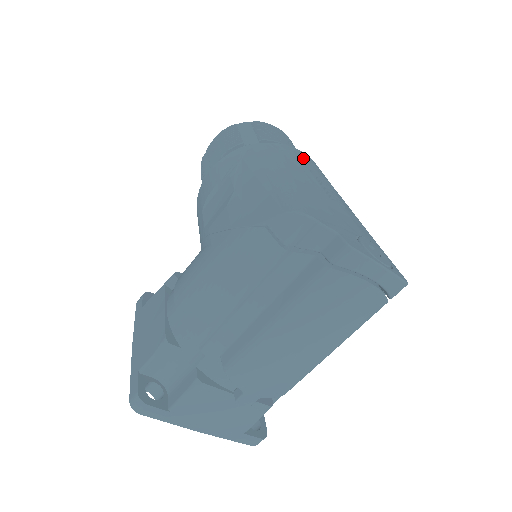
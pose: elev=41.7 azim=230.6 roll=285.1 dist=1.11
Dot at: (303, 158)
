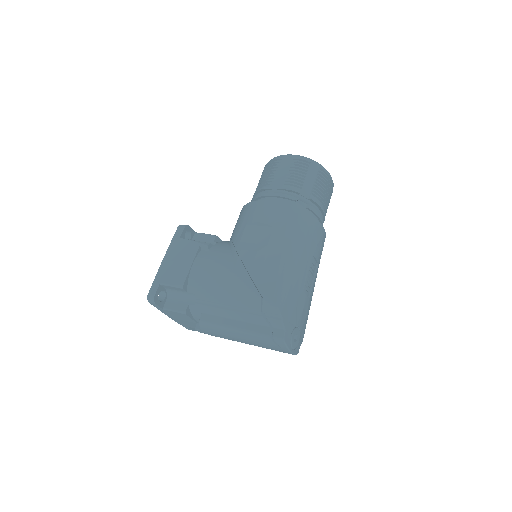
Dot at: (318, 238)
